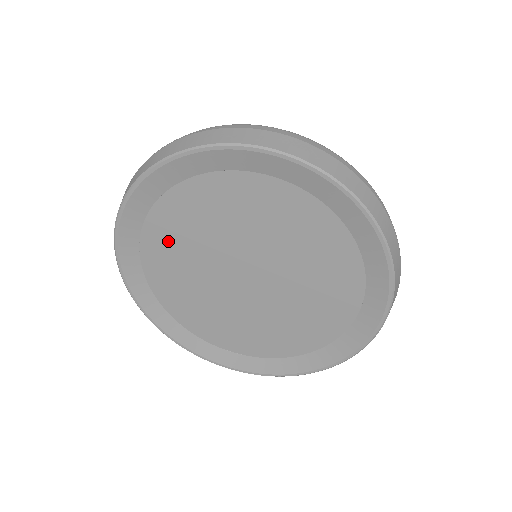
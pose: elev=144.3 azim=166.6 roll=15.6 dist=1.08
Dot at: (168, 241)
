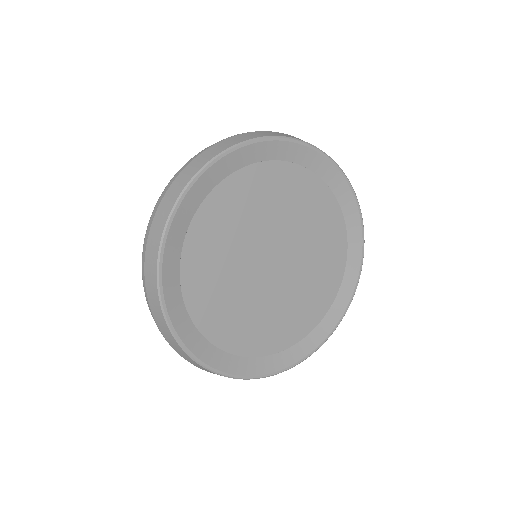
Dot at: (250, 193)
